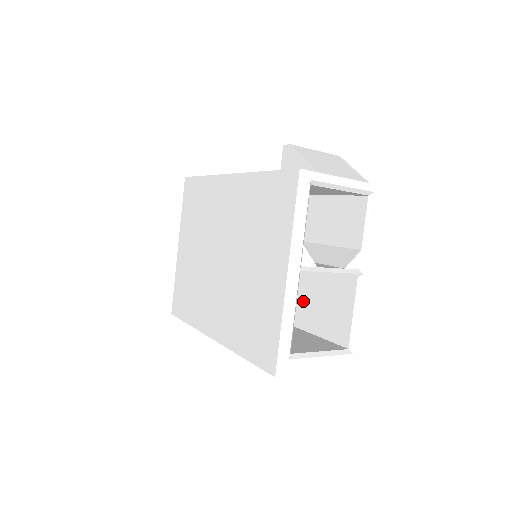
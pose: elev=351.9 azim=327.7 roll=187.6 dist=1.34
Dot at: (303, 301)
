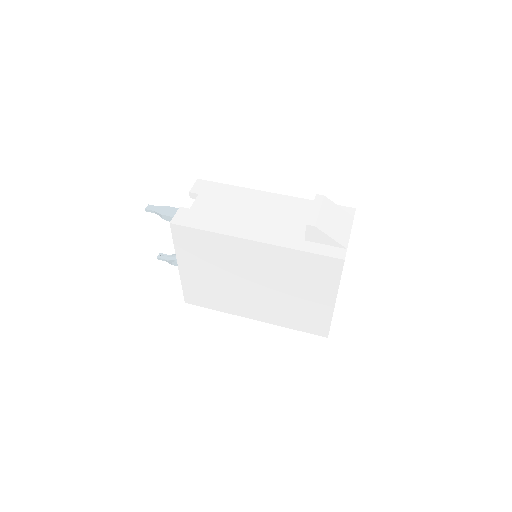
Dot at: occluded
